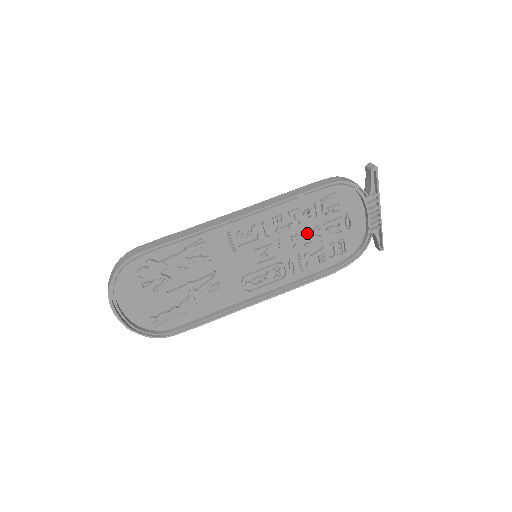
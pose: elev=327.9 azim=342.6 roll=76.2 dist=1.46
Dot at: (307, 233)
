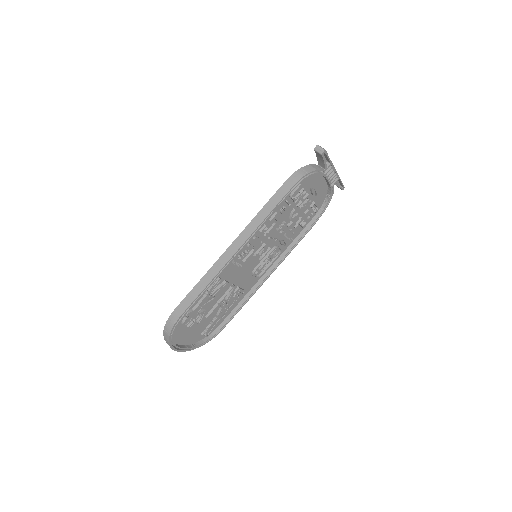
Dot at: (286, 219)
